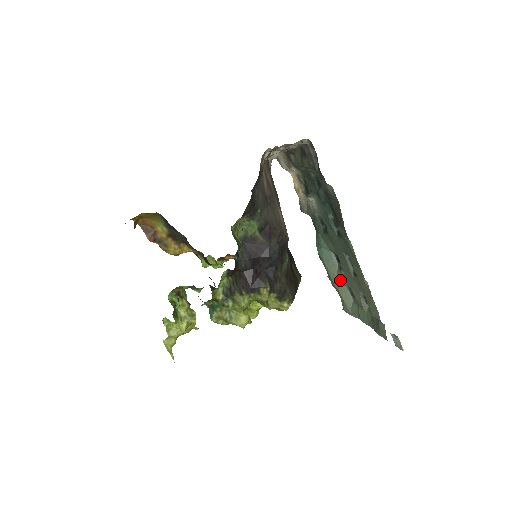
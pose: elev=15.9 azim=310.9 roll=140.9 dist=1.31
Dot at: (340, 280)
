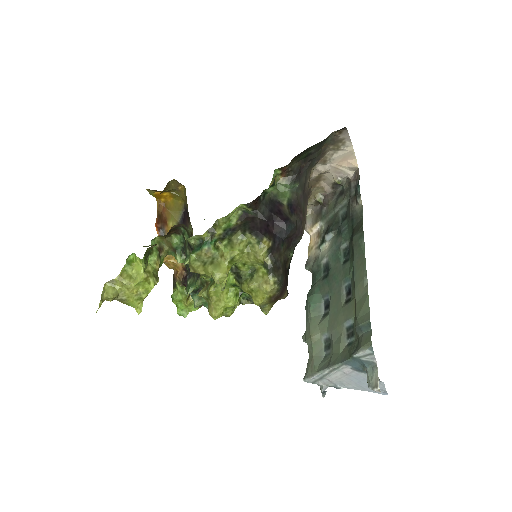
Dot at: (320, 329)
